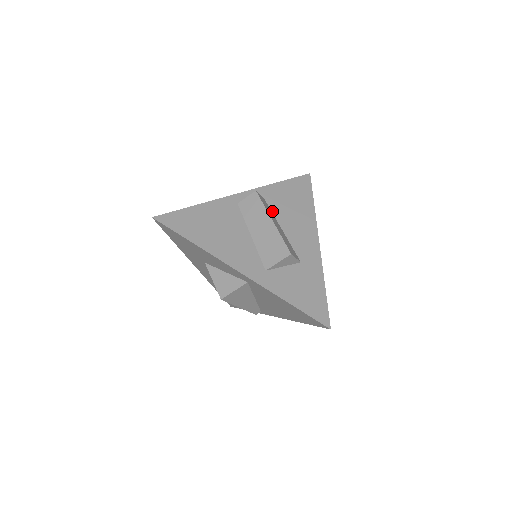
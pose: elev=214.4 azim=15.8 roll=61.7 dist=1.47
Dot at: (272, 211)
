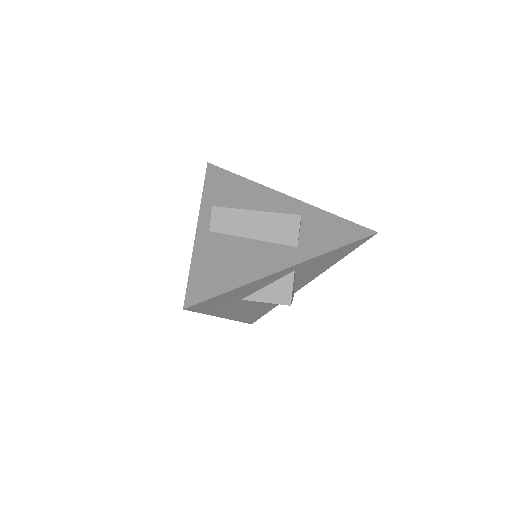
Dot at: occluded
